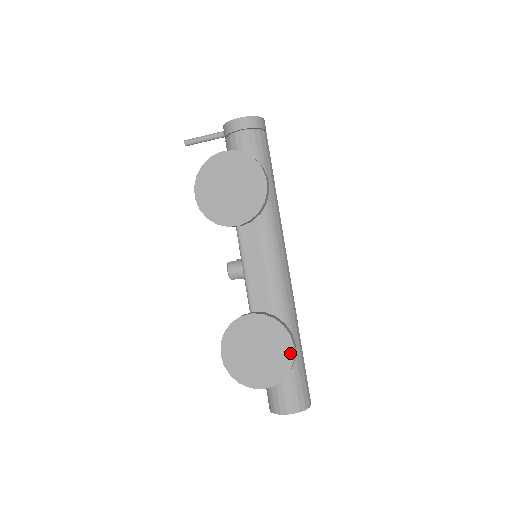
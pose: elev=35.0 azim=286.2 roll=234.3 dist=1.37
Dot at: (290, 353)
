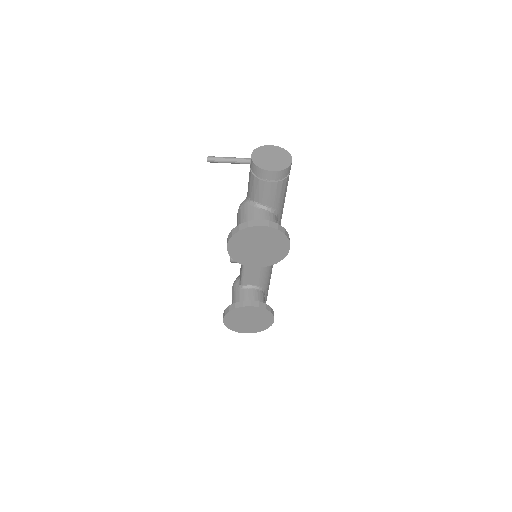
Dot at: (270, 323)
